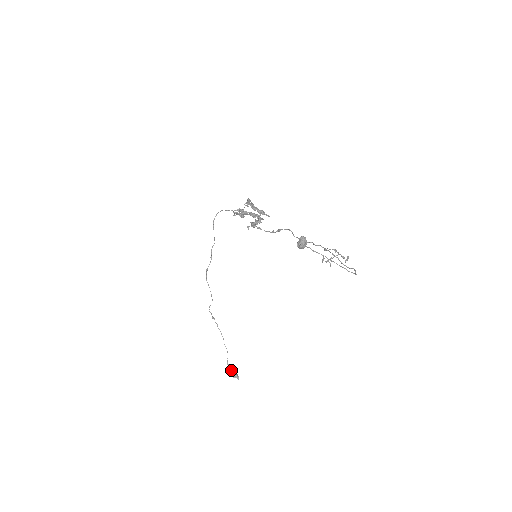
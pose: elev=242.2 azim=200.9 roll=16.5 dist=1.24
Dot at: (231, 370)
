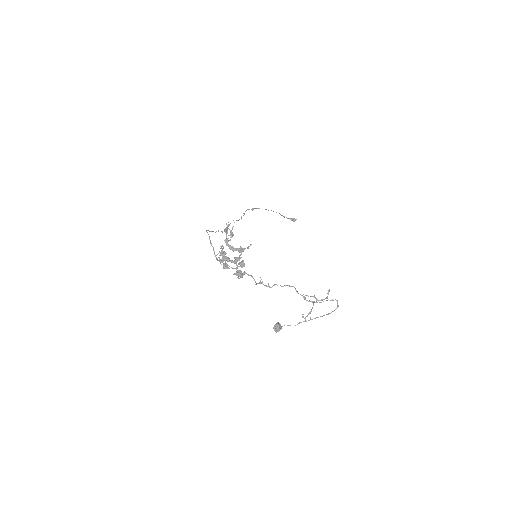
Dot at: occluded
